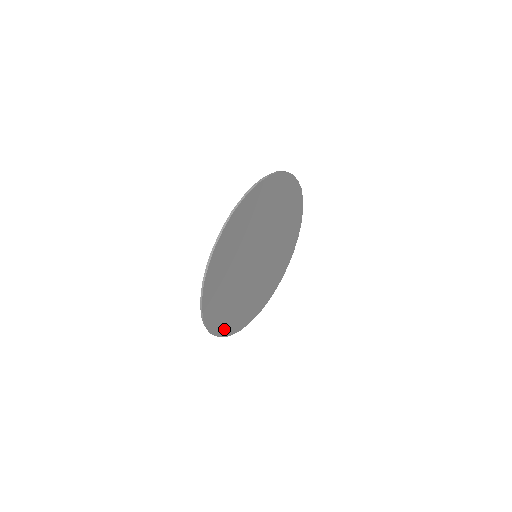
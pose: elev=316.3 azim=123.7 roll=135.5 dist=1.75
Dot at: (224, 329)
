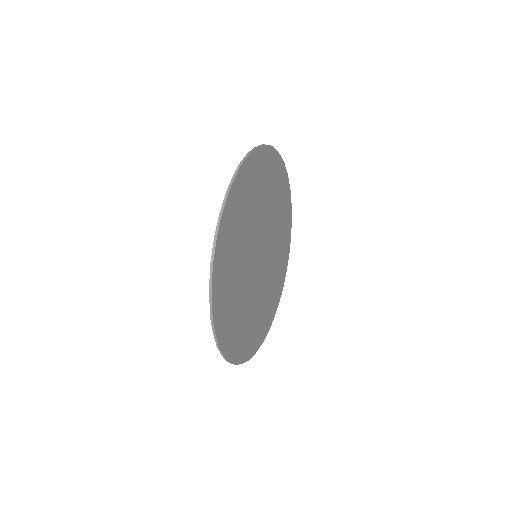
Dot at: (217, 294)
